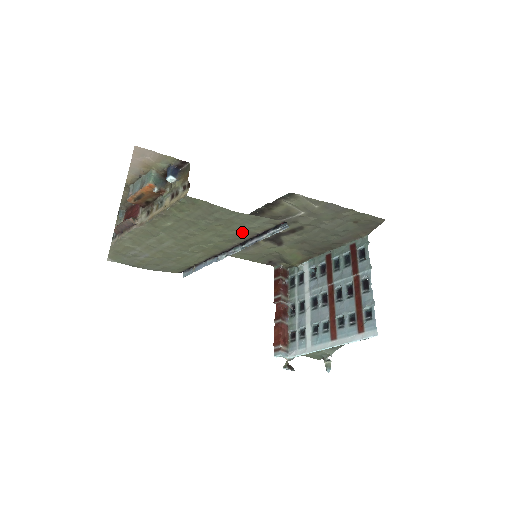
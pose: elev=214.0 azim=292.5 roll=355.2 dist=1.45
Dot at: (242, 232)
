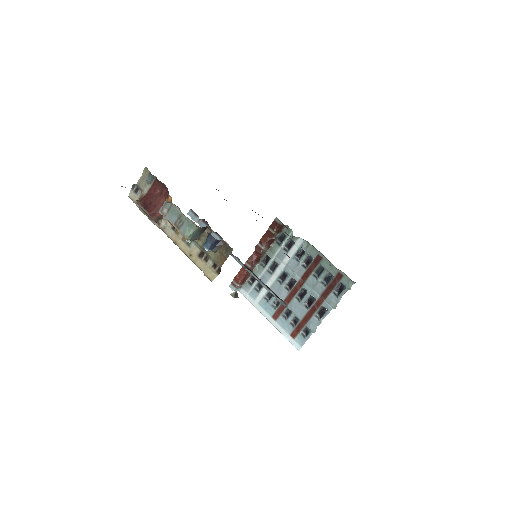
Dot at: occluded
